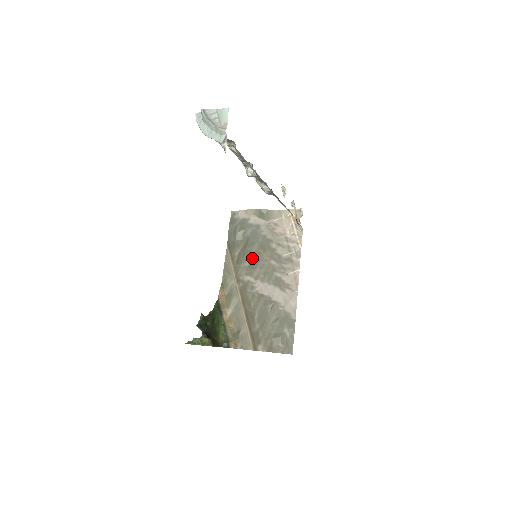
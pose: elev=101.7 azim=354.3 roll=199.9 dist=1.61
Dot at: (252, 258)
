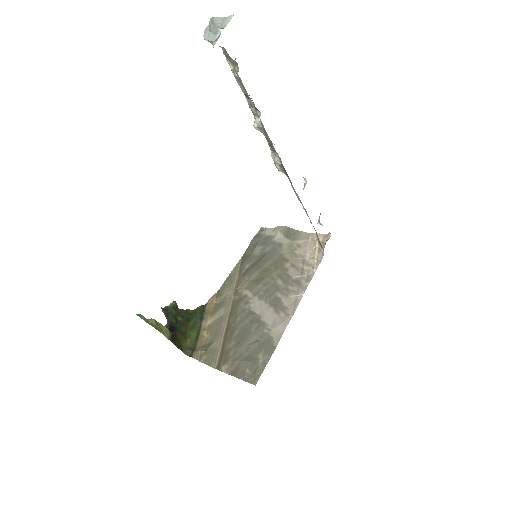
Dot at: (260, 273)
